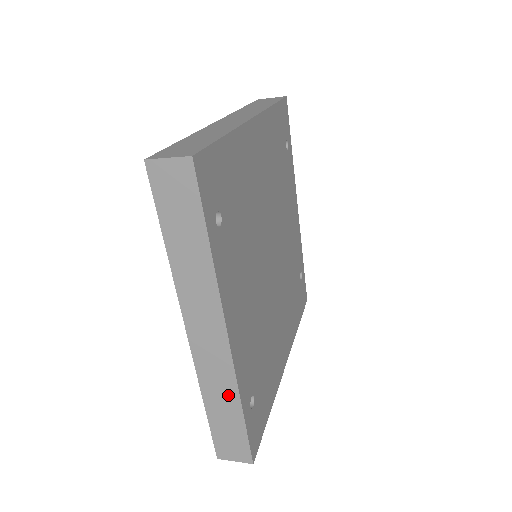
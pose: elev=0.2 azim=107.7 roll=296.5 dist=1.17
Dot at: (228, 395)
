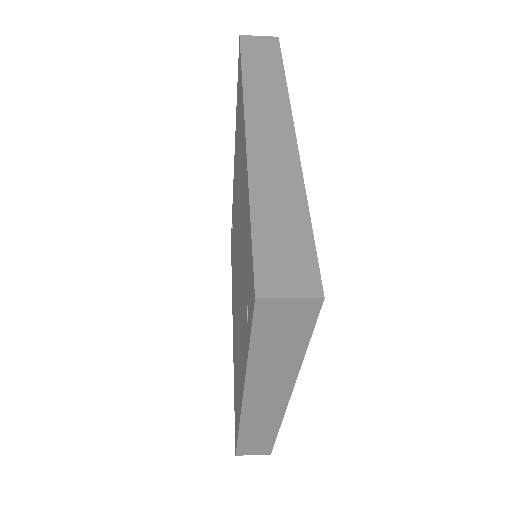
Dot at: (268, 428)
